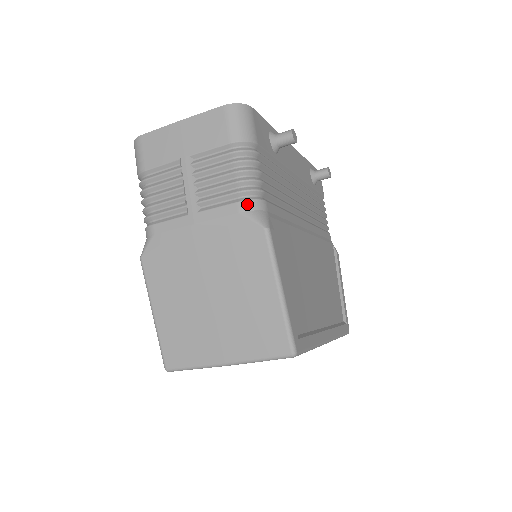
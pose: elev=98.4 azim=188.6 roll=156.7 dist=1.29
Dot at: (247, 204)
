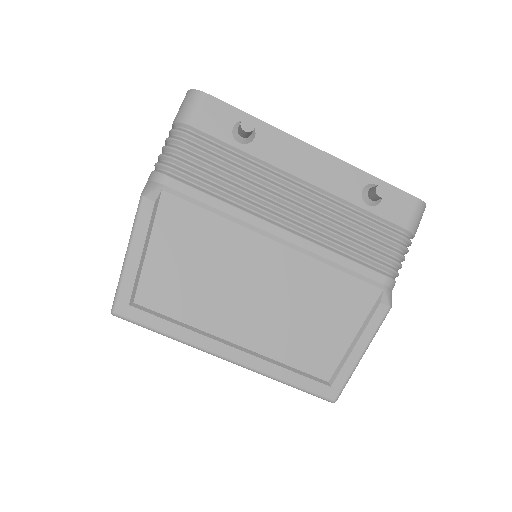
Dot at: (152, 175)
